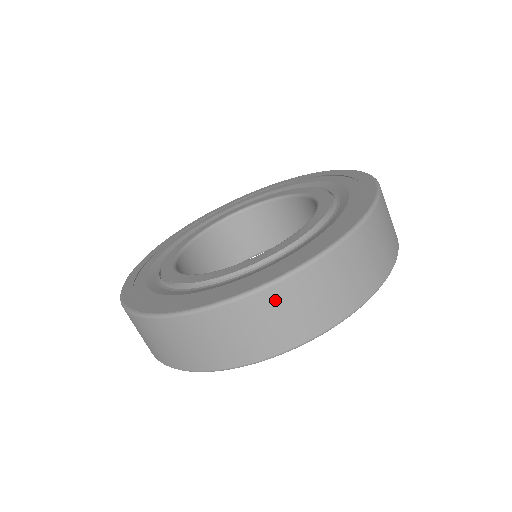
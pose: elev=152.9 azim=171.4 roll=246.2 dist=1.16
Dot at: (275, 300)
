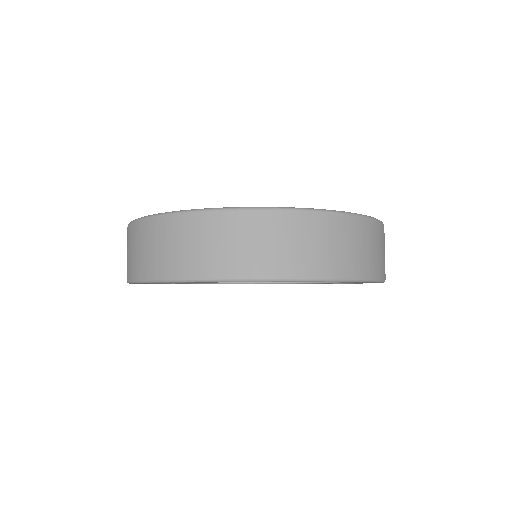
Dot at: (144, 231)
